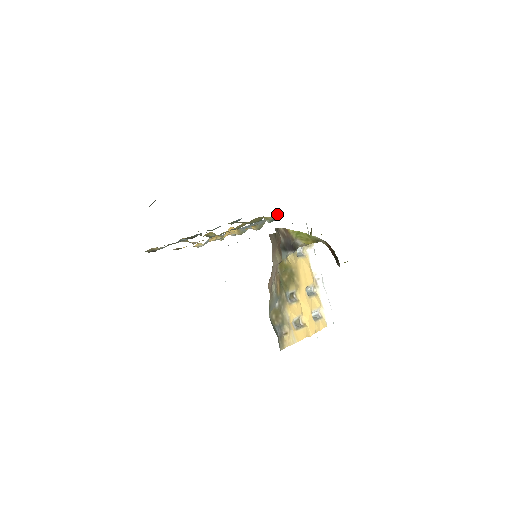
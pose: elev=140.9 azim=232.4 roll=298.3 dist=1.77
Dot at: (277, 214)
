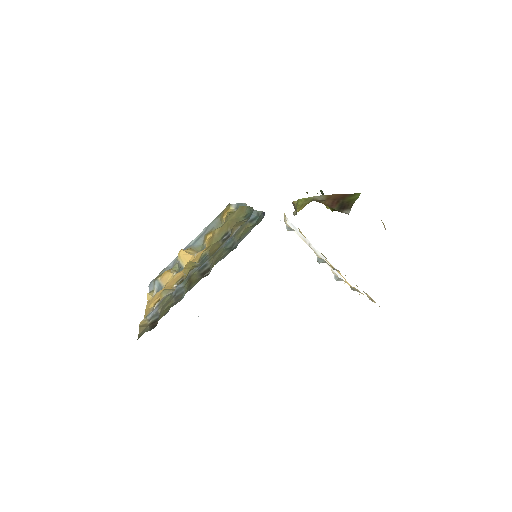
Dot at: (234, 204)
